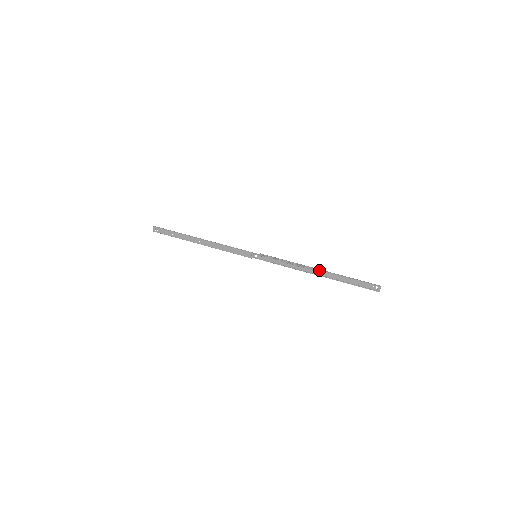
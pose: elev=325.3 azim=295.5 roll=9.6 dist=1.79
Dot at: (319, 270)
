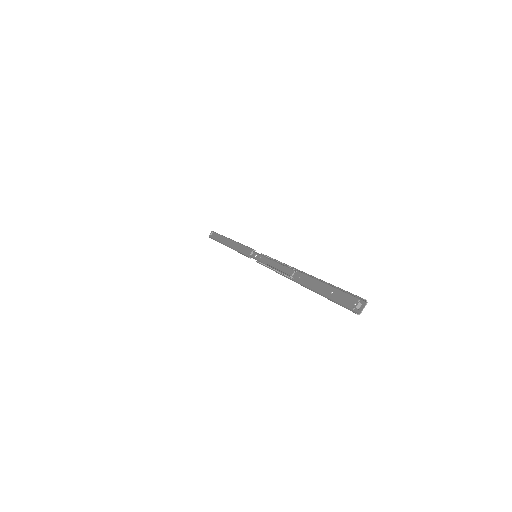
Dot at: (302, 274)
